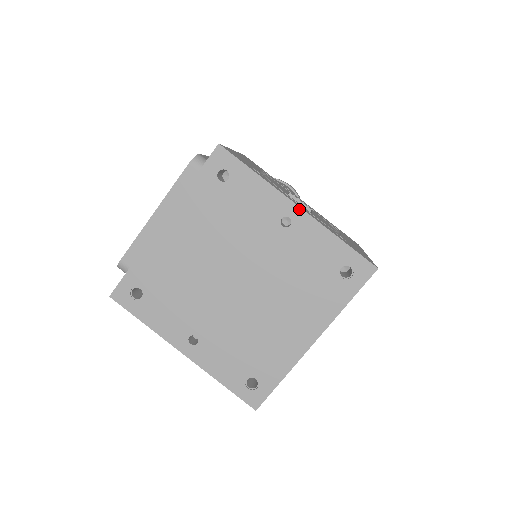
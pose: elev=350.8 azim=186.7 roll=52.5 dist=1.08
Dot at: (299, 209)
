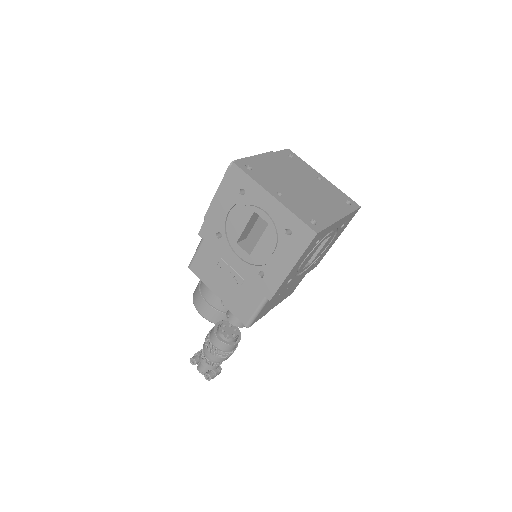
Dot at: (324, 178)
